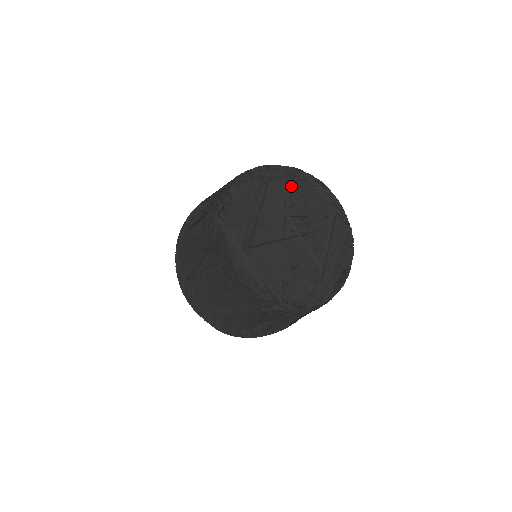
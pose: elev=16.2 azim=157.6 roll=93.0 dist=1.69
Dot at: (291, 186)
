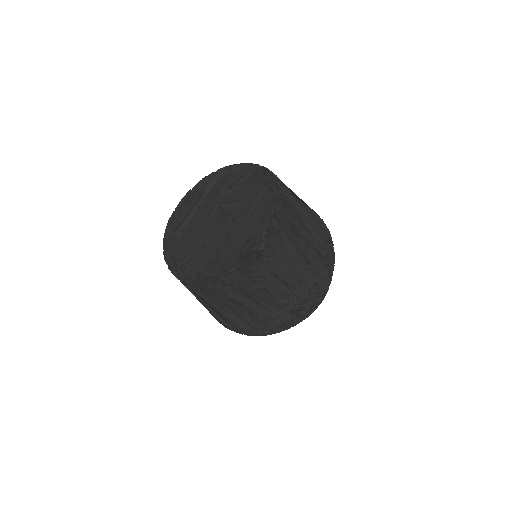
Dot at: (233, 178)
